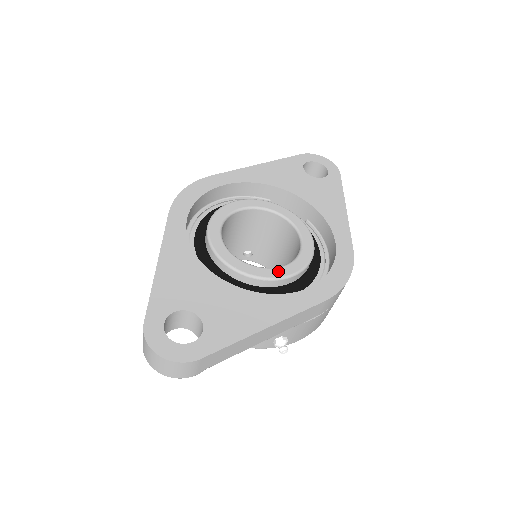
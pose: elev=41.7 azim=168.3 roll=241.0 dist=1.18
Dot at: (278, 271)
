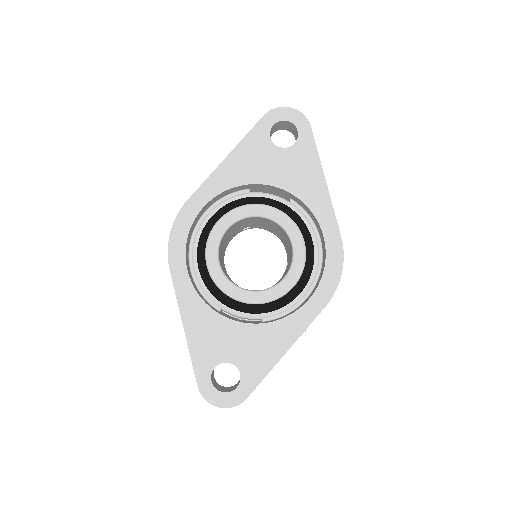
Dot at: (280, 288)
